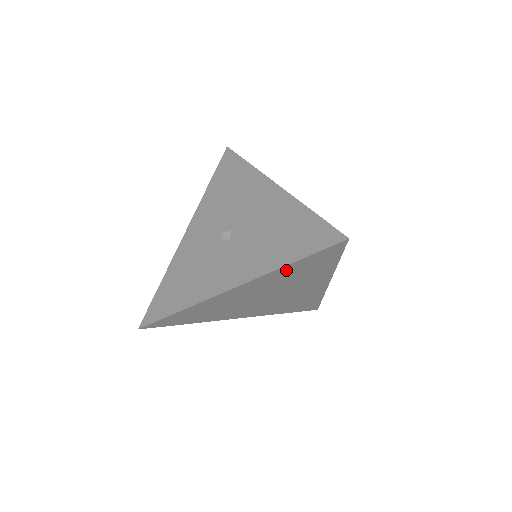
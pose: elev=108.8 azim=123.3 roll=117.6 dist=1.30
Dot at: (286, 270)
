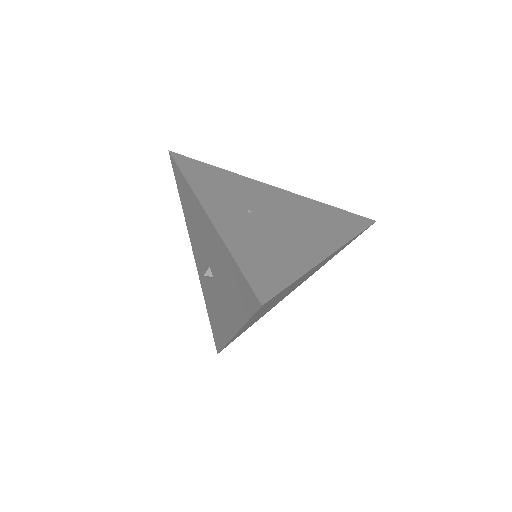
Dot at: occluded
